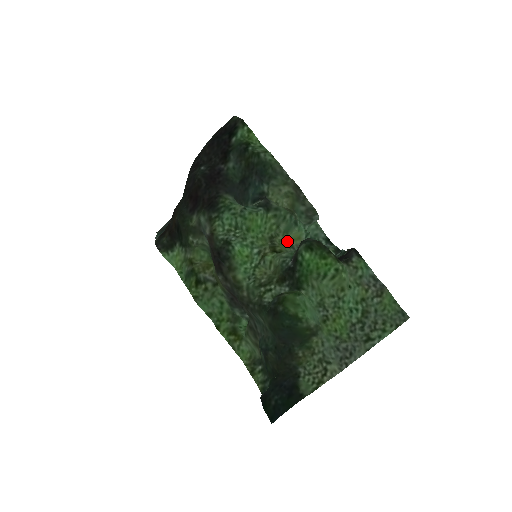
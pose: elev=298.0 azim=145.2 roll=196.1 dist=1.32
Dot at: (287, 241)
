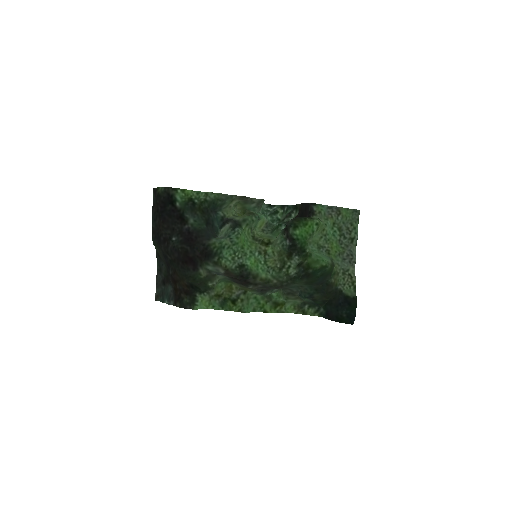
Dot at: (259, 230)
